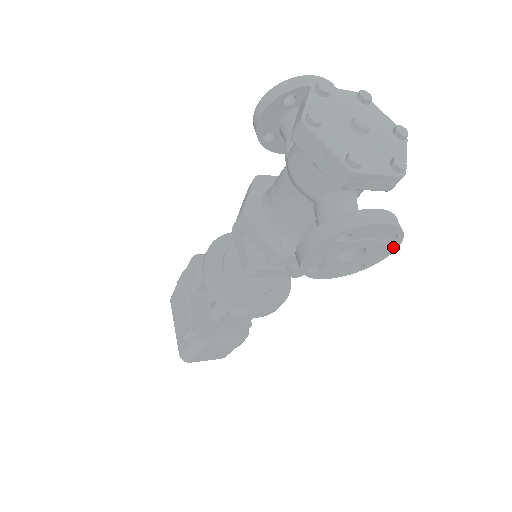
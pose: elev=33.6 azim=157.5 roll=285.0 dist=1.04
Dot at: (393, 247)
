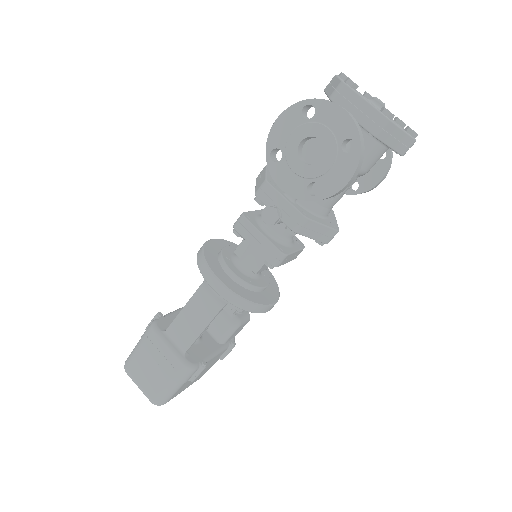
Dot at: (350, 169)
